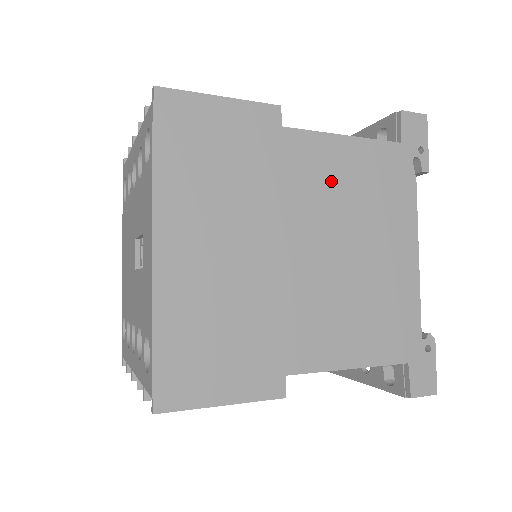
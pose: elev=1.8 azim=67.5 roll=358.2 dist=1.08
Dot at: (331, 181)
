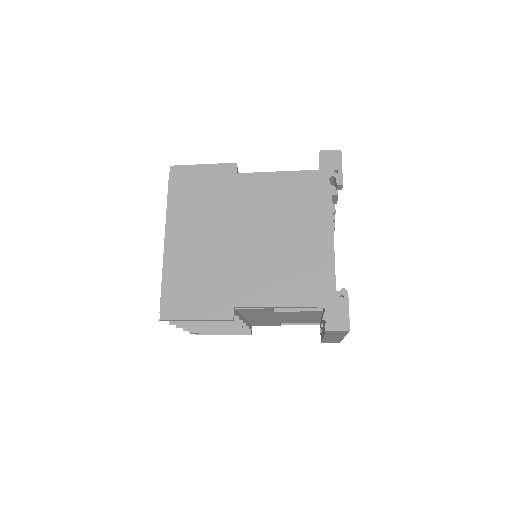
Dot at: (268, 198)
